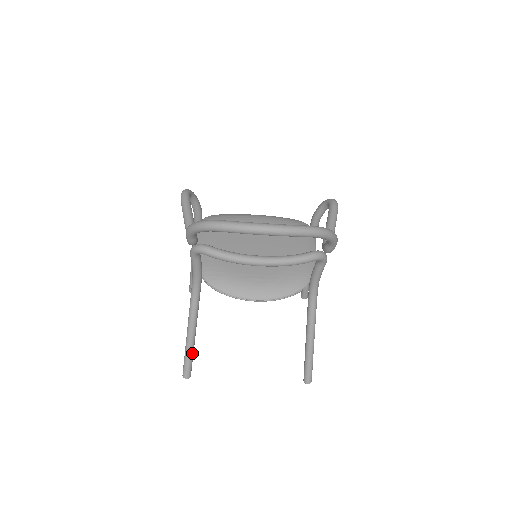
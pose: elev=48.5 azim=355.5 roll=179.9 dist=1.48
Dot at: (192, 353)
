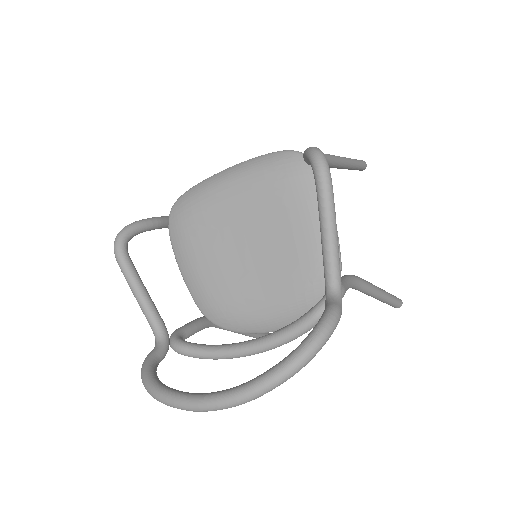
Dot at: (256, 334)
